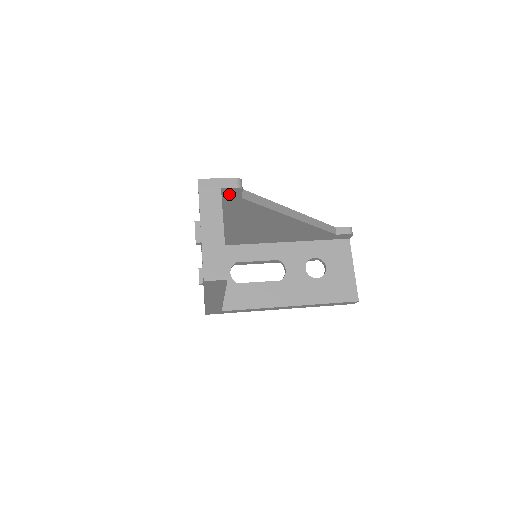
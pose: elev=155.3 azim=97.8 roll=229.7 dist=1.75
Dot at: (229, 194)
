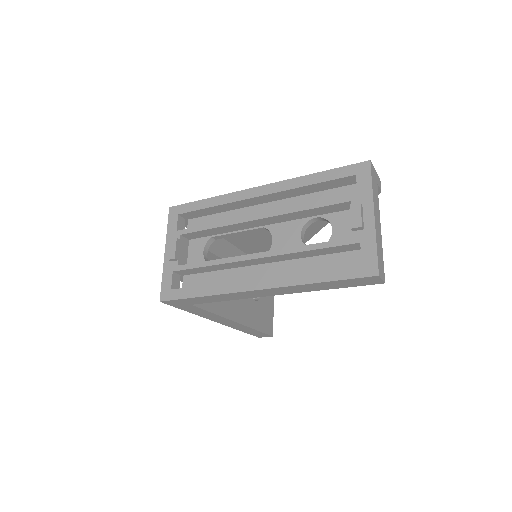
Dot at: occluded
